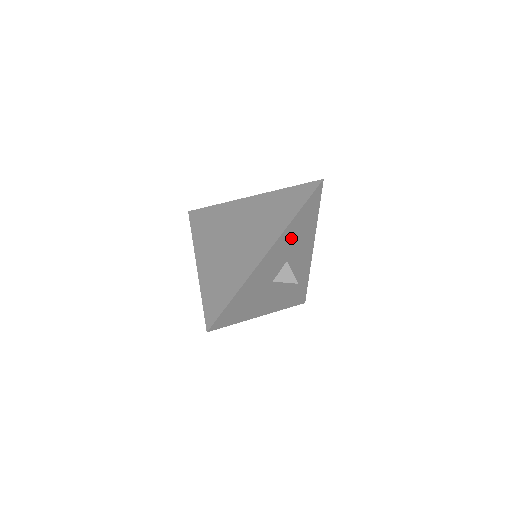
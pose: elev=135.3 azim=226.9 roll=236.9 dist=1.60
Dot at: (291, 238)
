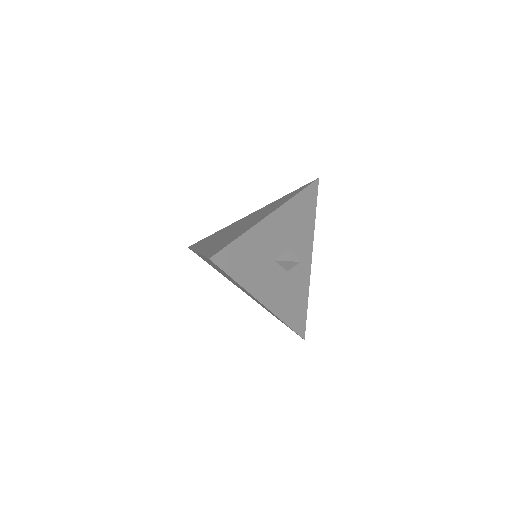
Dot at: (292, 219)
